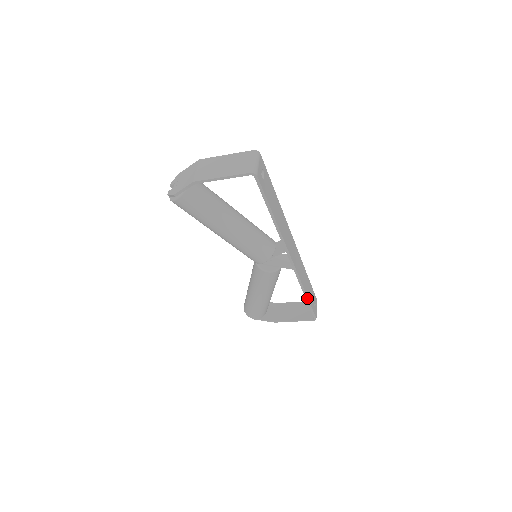
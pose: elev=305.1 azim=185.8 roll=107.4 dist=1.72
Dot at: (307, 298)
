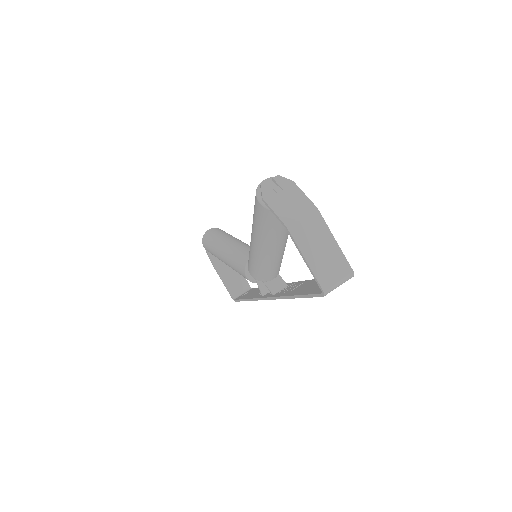
Dot at: (246, 300)
